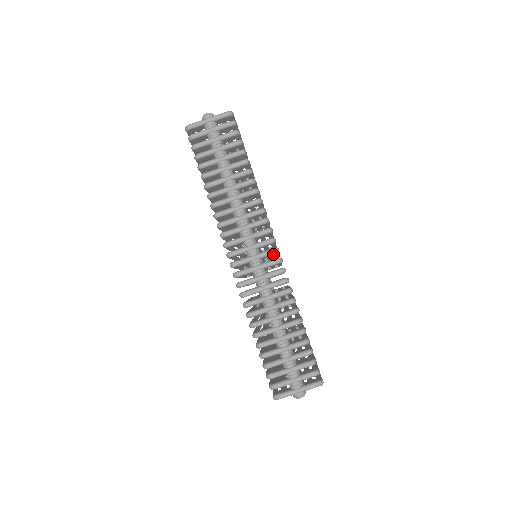
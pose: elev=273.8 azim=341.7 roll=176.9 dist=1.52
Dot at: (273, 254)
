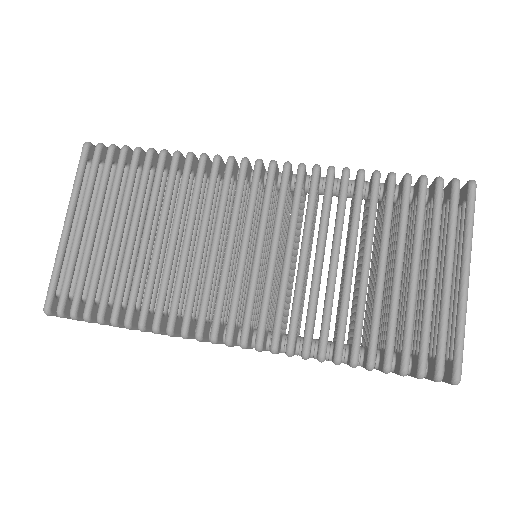
Dot at: occluded
